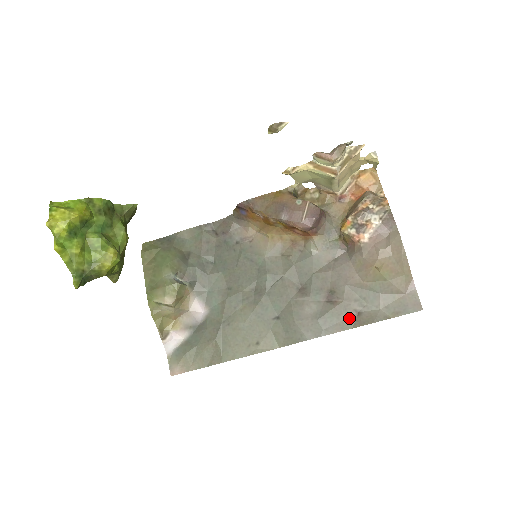
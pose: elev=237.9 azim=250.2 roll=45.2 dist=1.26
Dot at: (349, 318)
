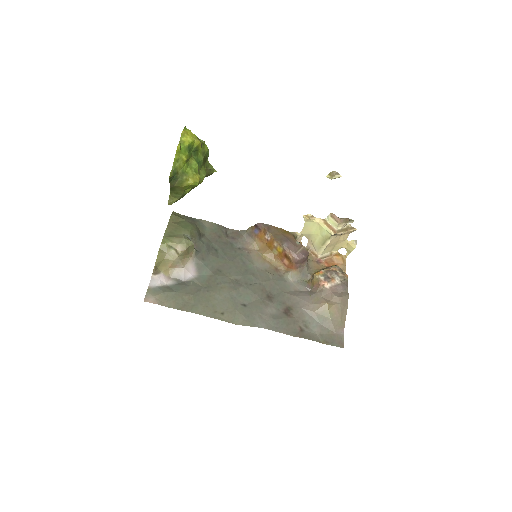
Dot at: (294, 329)
